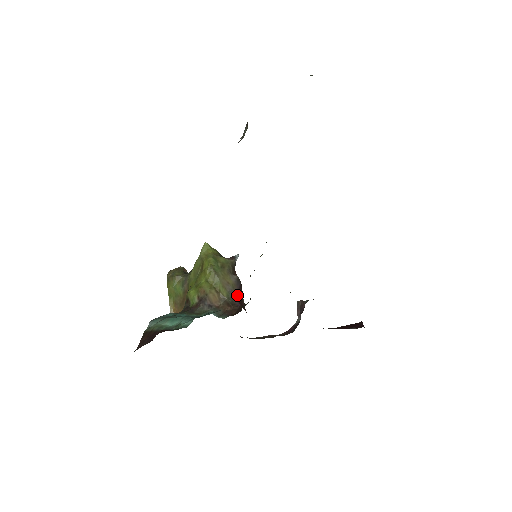
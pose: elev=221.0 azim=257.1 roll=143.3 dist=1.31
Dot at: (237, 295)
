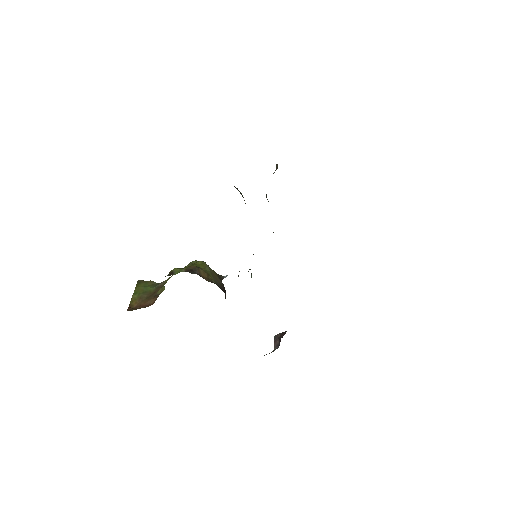
Dot at: (223, 290)
